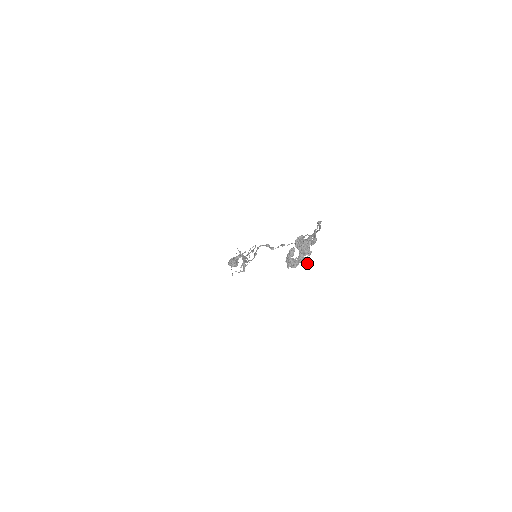
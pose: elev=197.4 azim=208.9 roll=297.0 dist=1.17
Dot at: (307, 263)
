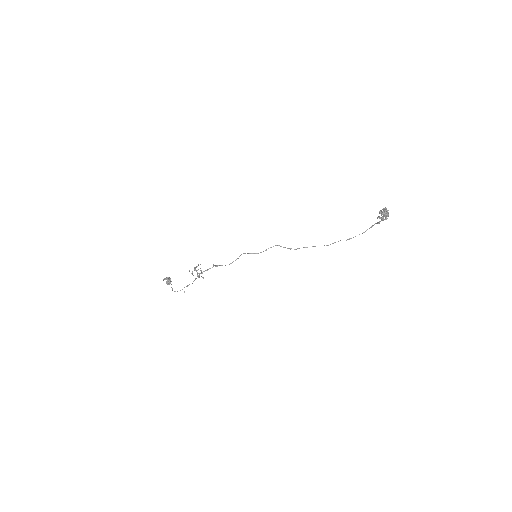
Dot at: (386, 218)
